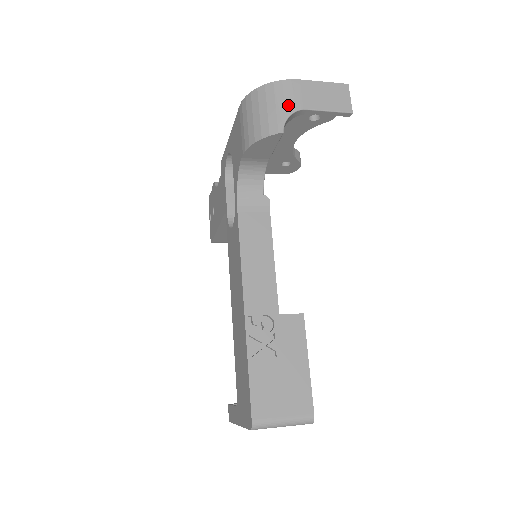
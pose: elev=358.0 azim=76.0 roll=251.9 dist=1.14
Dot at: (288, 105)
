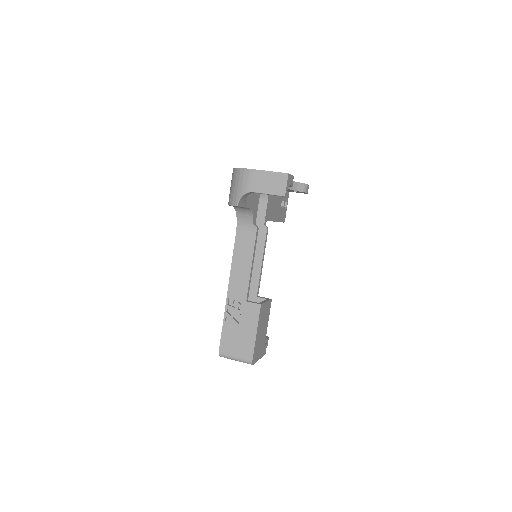
Dot at: (243, 188)
